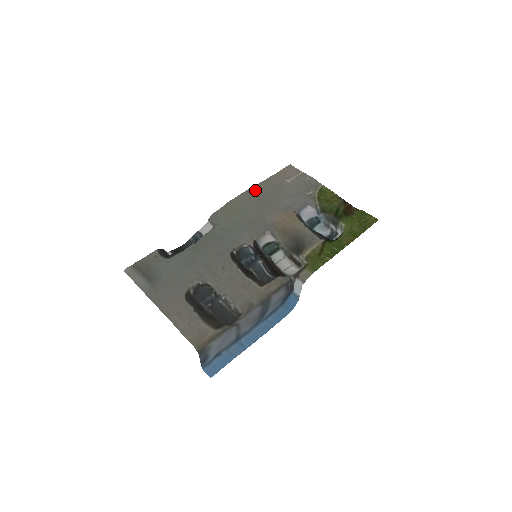
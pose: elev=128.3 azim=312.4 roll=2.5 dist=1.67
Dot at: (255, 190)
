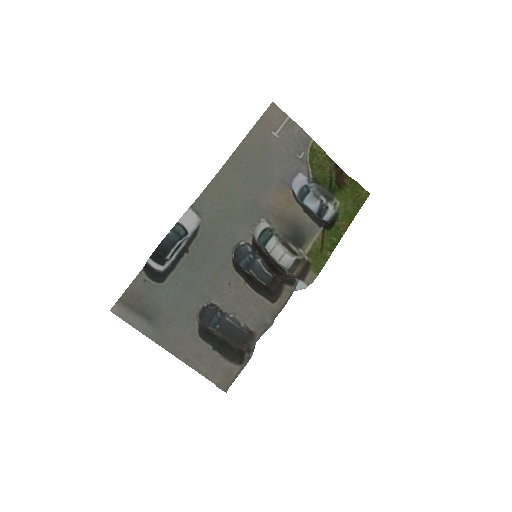
Dot at: (240, 154)
